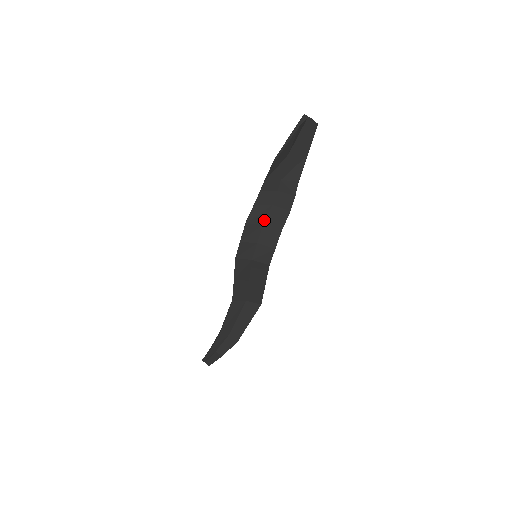
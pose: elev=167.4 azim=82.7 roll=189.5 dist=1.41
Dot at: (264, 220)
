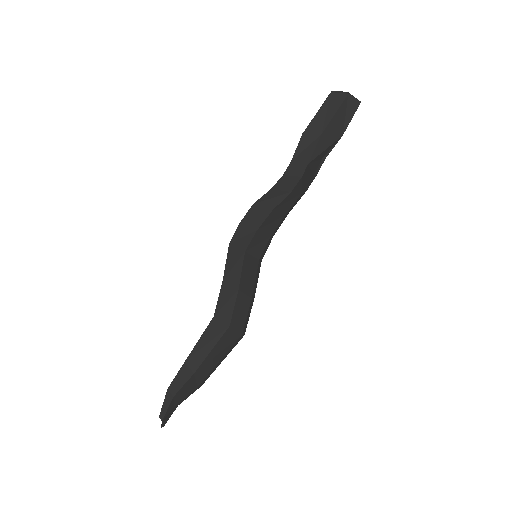
Dot at: (275, 206)
